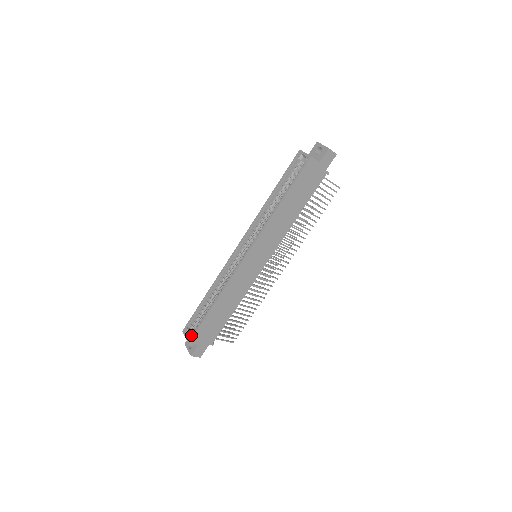
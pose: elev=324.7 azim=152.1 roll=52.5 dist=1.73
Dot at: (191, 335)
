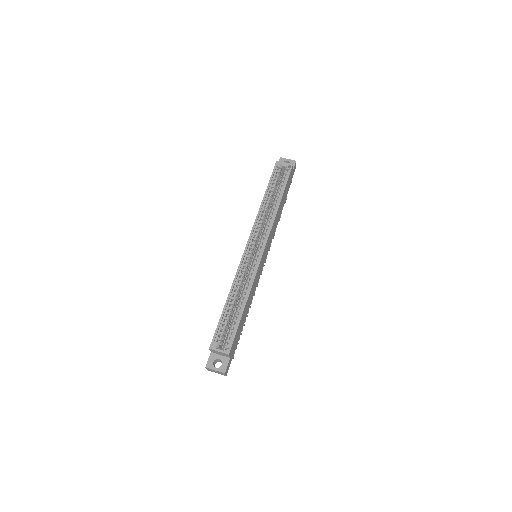
Dot at: (228, 345)
